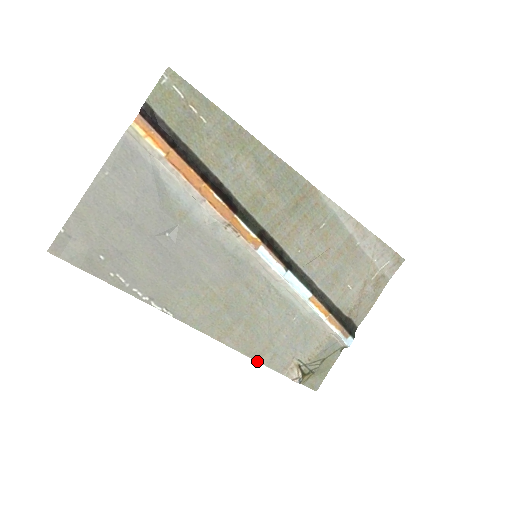
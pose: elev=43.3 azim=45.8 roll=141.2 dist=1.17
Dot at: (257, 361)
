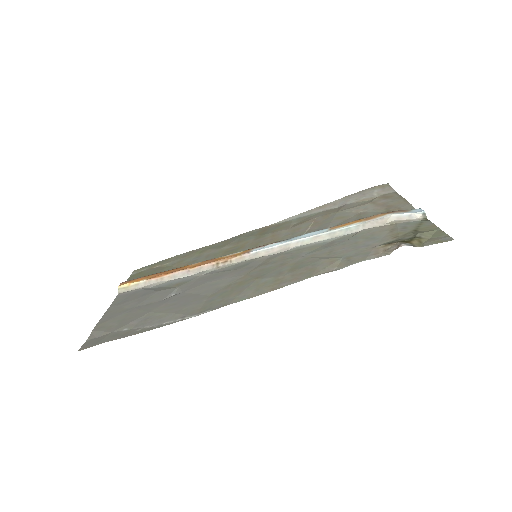
Dot at: occluded
